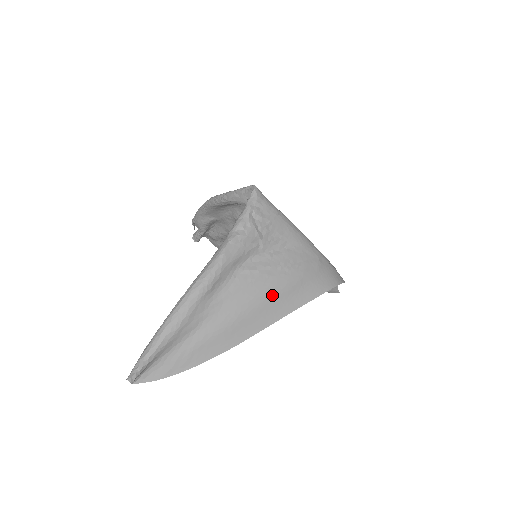
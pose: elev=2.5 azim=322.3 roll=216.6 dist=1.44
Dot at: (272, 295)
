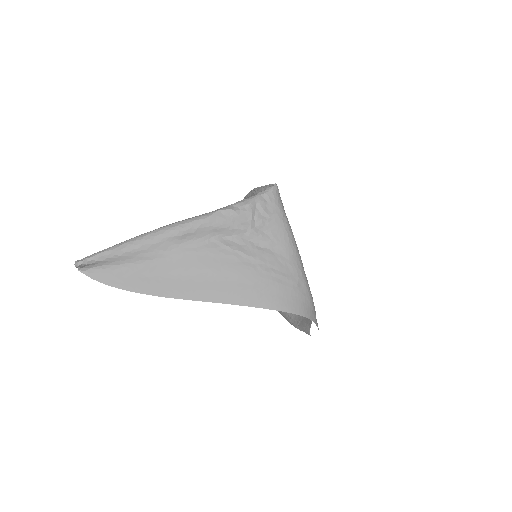
Dot at: (231, 277)
